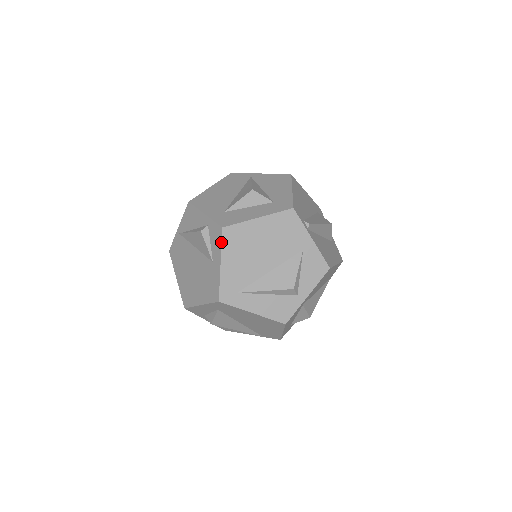
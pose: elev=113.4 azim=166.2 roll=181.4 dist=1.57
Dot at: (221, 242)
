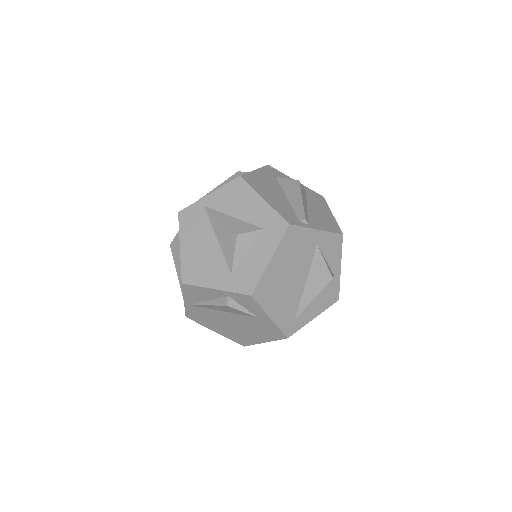
Dot at: (258, 305)
